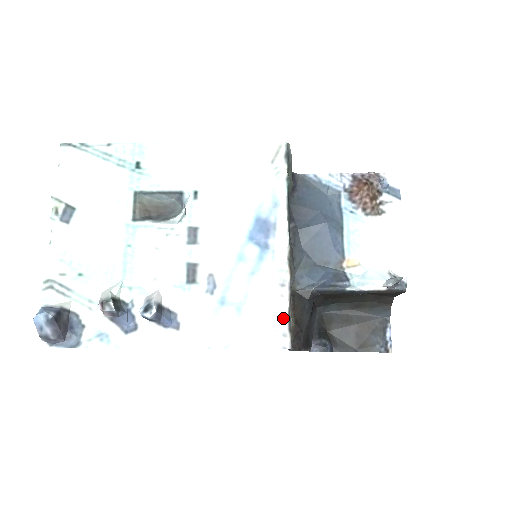
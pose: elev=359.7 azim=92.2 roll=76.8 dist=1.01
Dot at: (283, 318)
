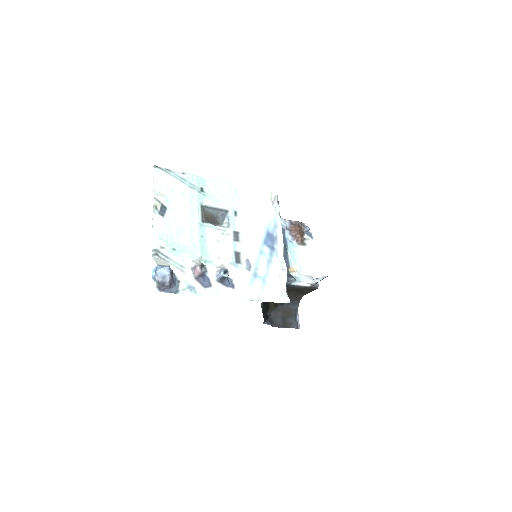
Dot at: (285, 287)
